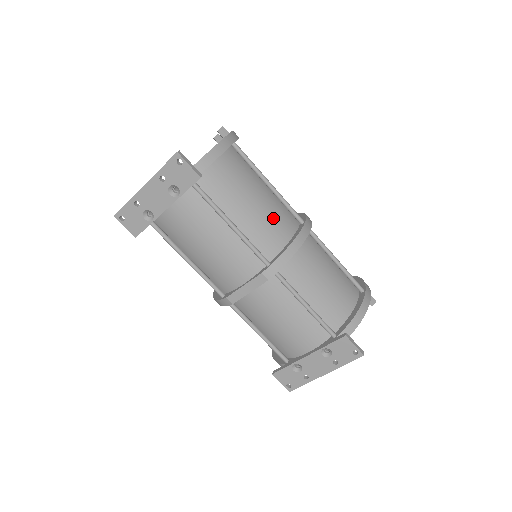
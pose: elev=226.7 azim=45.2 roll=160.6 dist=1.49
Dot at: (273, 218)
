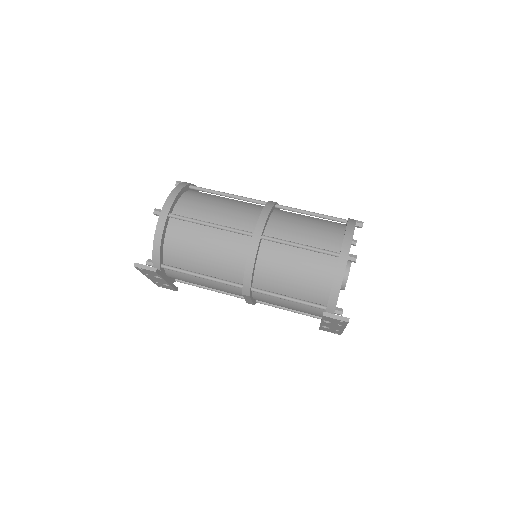
Dot at: (226, 252)
